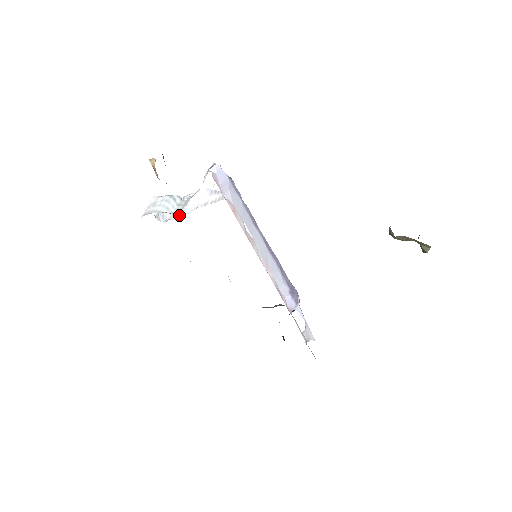
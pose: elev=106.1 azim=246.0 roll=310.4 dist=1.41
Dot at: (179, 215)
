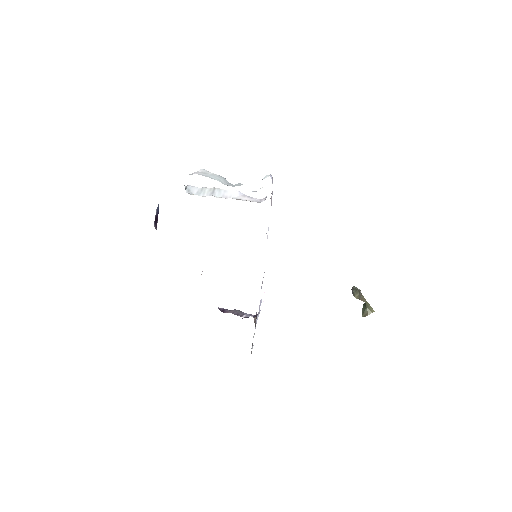
Dot at: occluded
